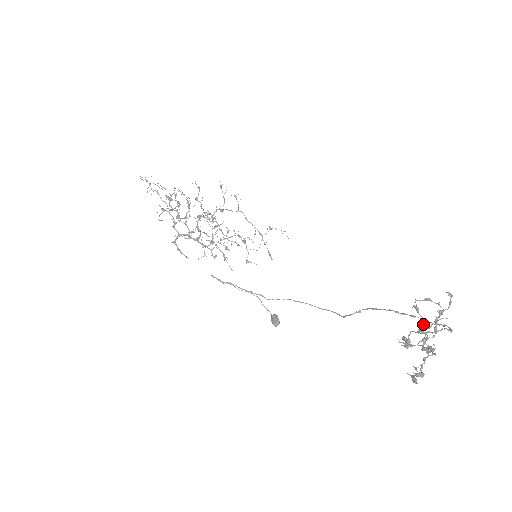
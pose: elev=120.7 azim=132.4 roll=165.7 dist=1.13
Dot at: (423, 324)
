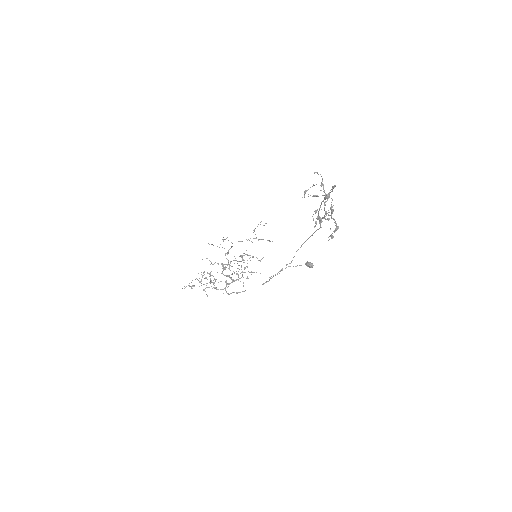
Dot at: (325, 199)
